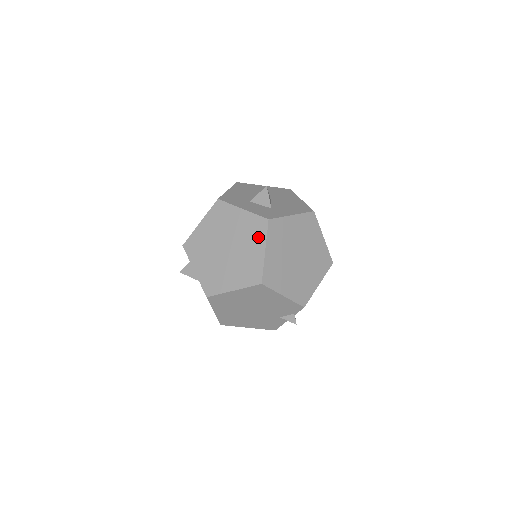
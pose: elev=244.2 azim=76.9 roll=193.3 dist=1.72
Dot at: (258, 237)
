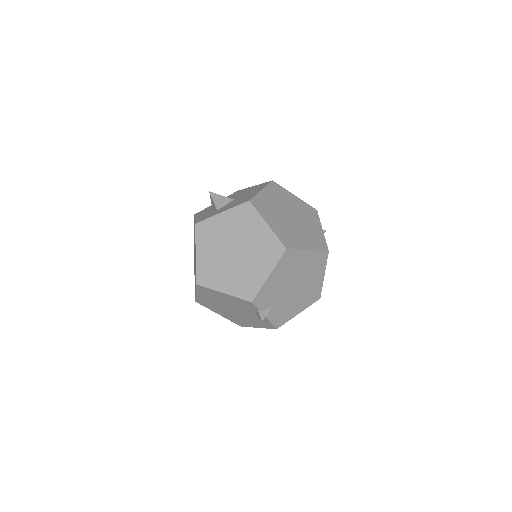
Dot at: occluded
